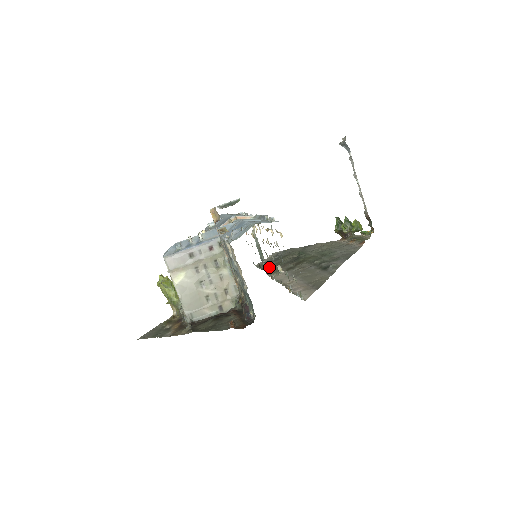
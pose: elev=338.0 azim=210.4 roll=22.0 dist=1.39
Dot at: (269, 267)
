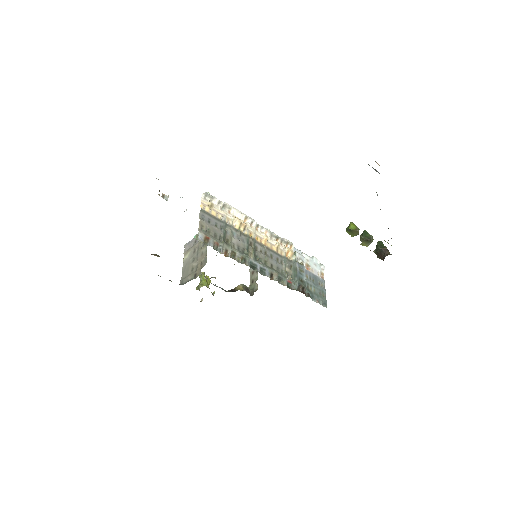
Dot at: occluded
